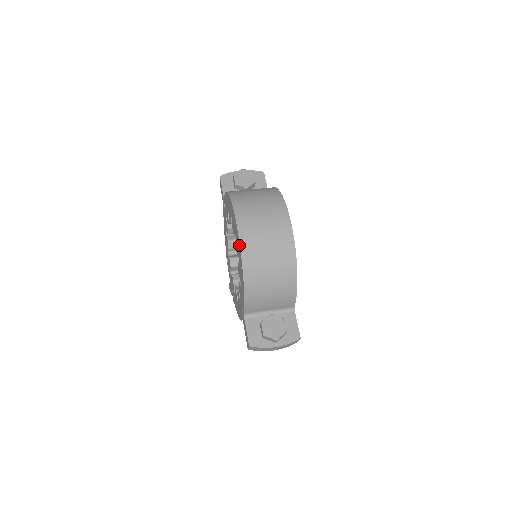
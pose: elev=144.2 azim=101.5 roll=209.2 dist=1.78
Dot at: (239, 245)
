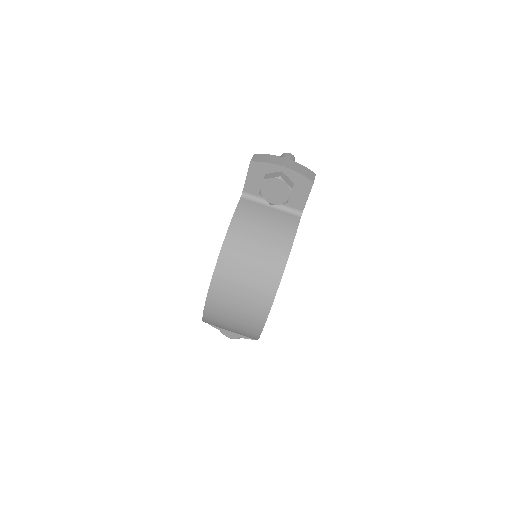
Dot at: (203, 312)
